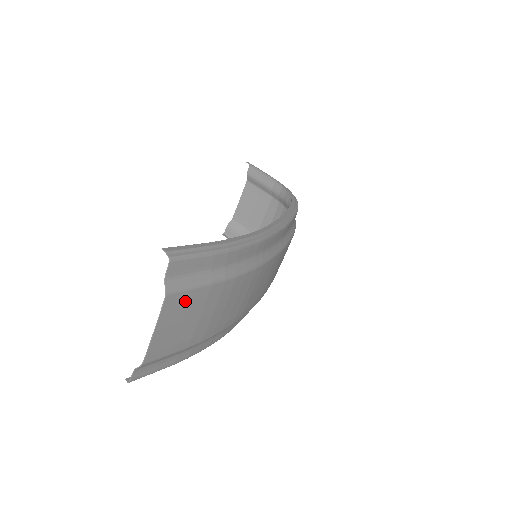
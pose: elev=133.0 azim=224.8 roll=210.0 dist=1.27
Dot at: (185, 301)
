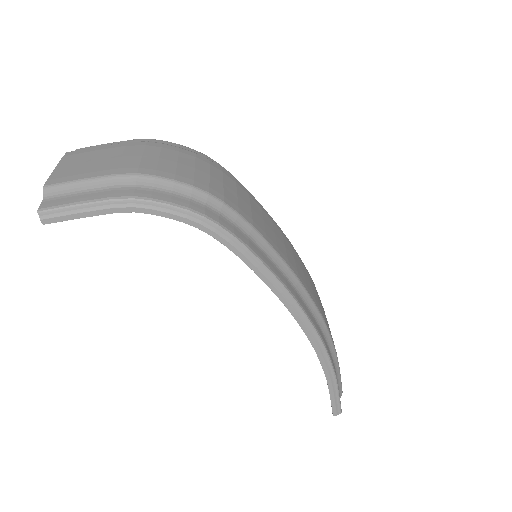
Dot at: occluded
